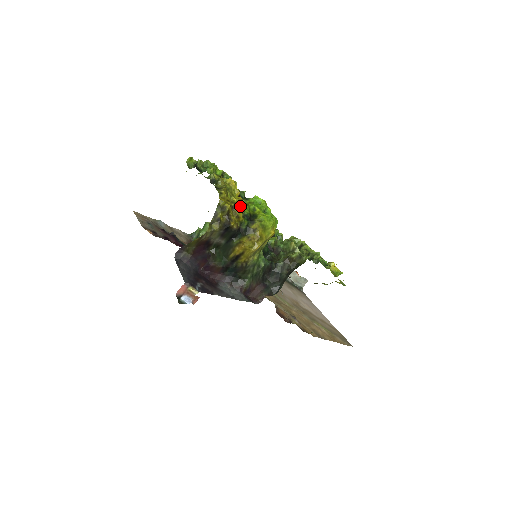
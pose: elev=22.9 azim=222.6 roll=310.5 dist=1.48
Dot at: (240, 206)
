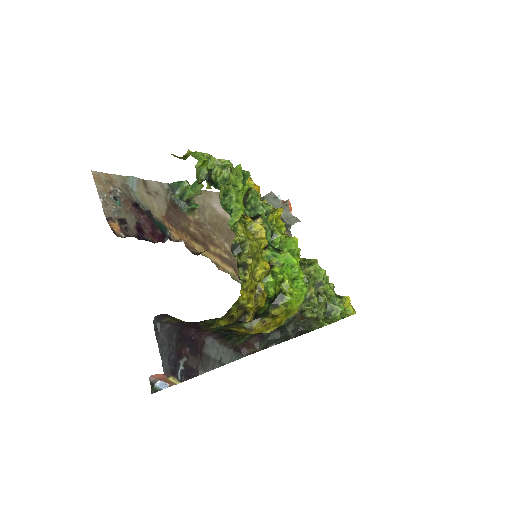
Dot at: (264, 279)
